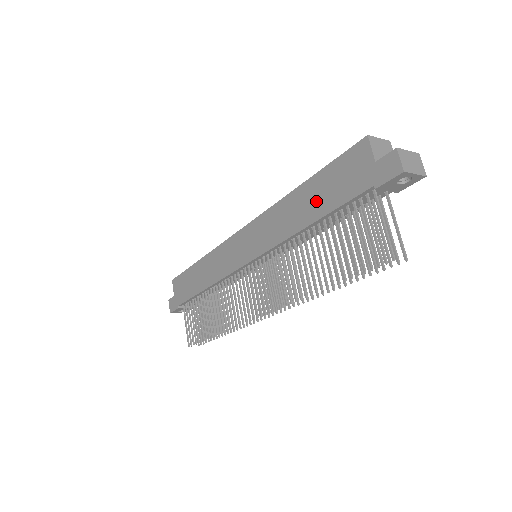
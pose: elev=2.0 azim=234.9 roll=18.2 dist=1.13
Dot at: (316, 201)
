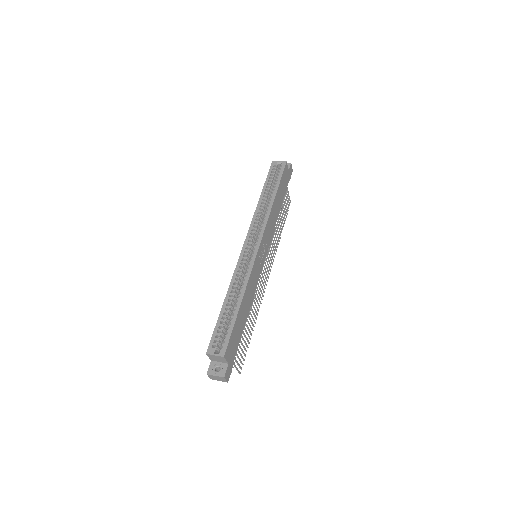
Dot at: occluded
